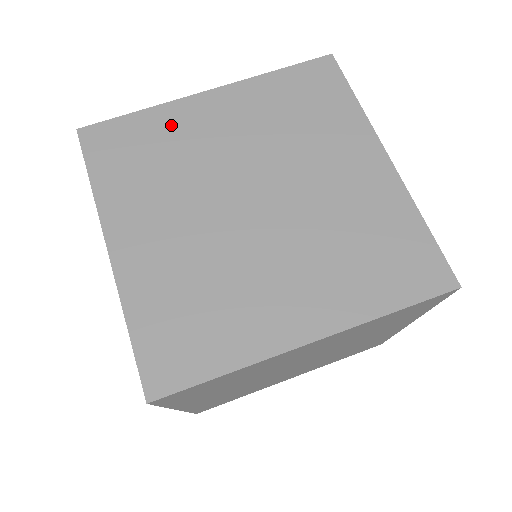
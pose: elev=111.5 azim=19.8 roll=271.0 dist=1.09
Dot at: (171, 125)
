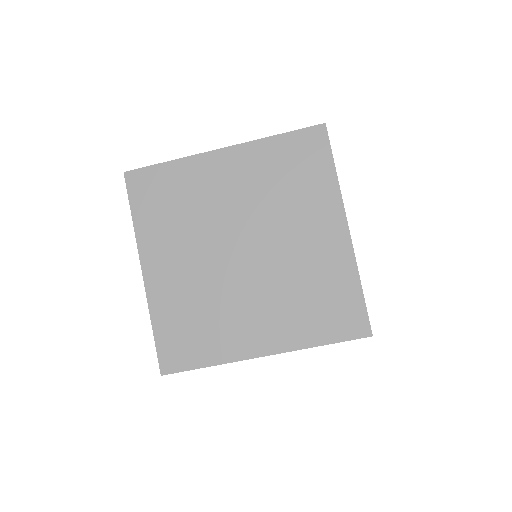
Dot at: (191, 177)
